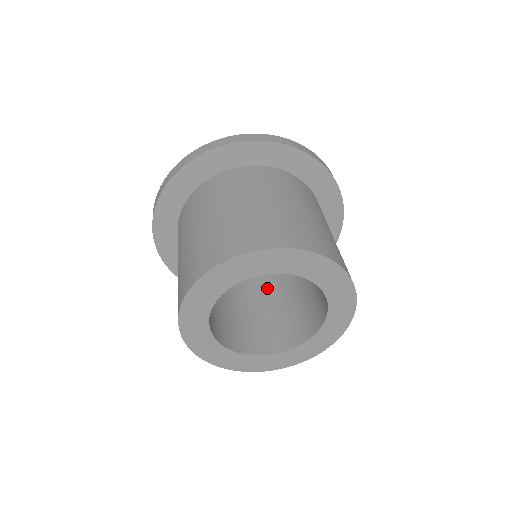
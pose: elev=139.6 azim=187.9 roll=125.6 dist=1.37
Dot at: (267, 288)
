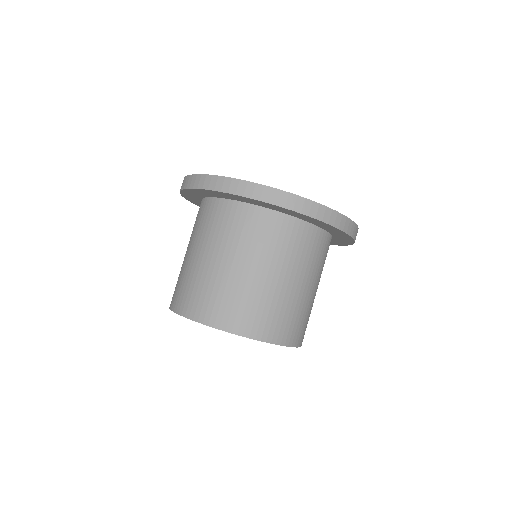
Dot at: occluded
